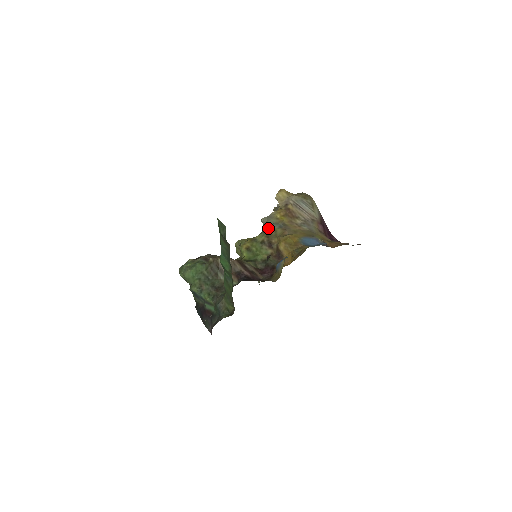
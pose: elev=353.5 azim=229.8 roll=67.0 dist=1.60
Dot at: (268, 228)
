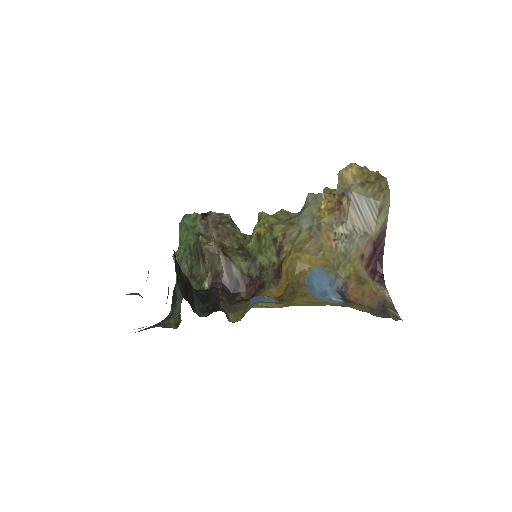
Dot at: (298, 219)
